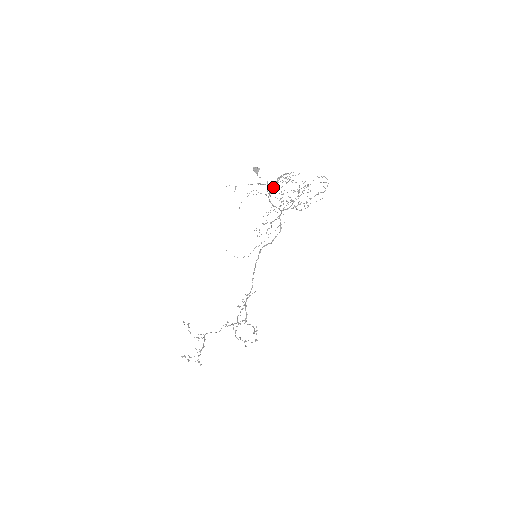
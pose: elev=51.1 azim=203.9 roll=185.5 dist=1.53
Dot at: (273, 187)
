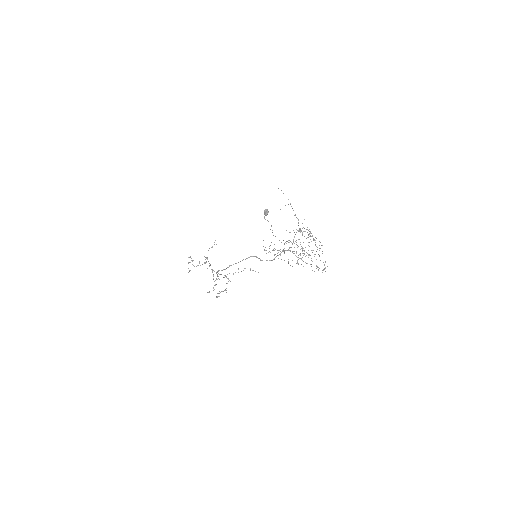
Dot at: occluded
